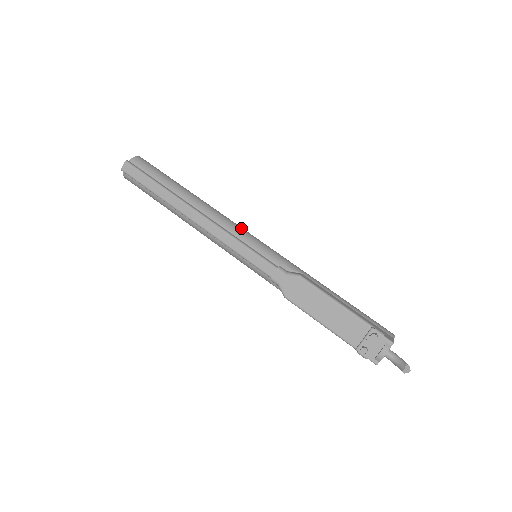
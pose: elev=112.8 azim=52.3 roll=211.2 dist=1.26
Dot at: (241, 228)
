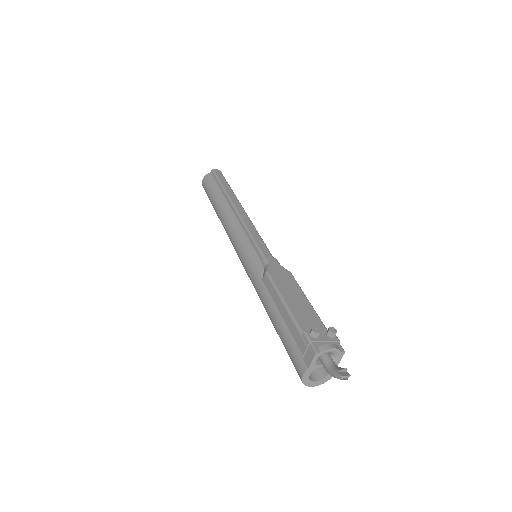
Dot at: occluded
